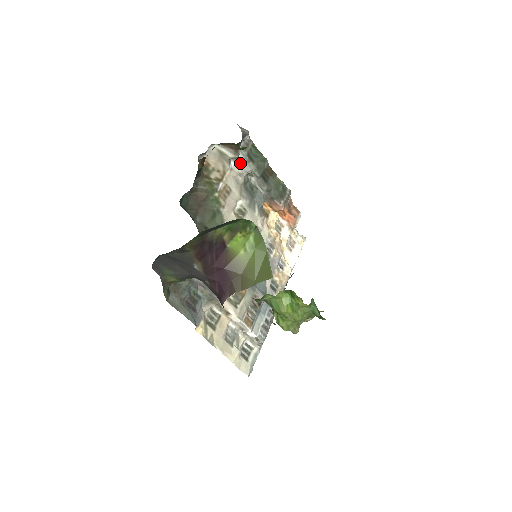
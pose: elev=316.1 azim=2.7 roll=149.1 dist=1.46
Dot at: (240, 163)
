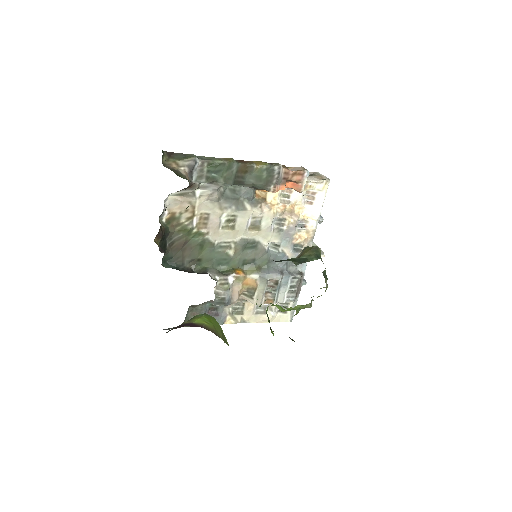
Dot at: (205, 187)
